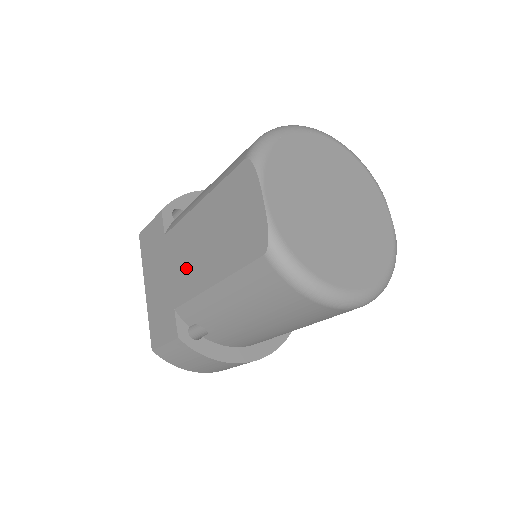
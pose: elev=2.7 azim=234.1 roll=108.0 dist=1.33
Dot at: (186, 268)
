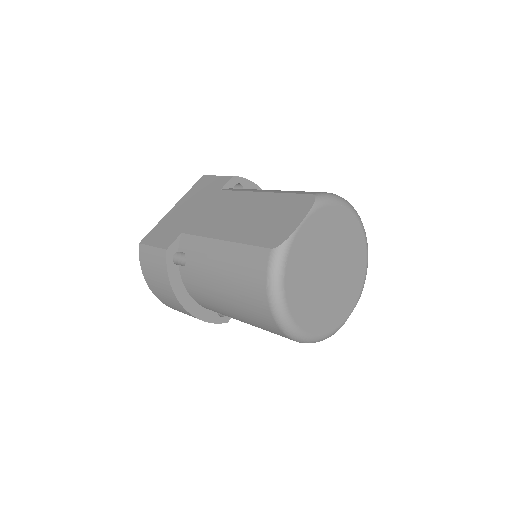
Dot at: (215, 218)
